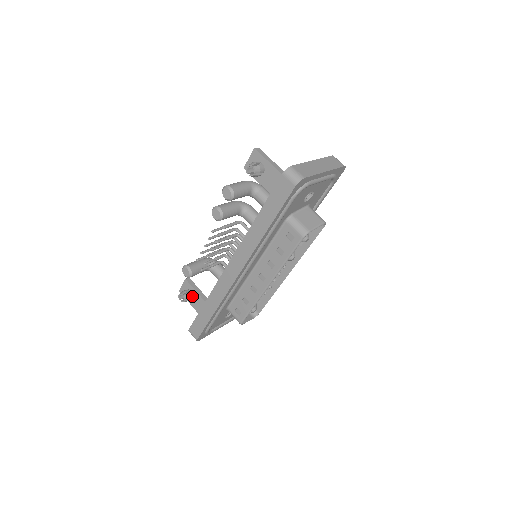
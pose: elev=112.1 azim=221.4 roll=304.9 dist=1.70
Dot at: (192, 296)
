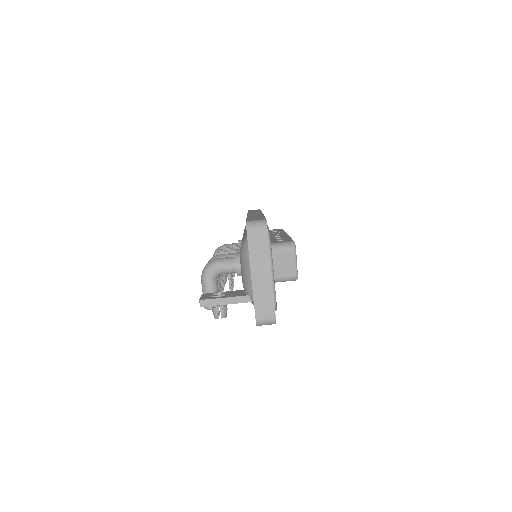
Dot at: occluded
